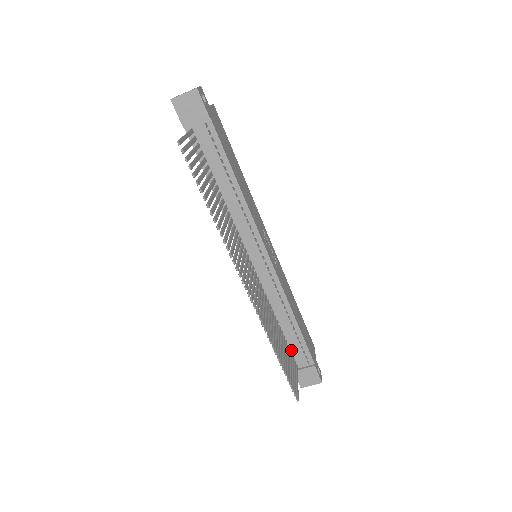
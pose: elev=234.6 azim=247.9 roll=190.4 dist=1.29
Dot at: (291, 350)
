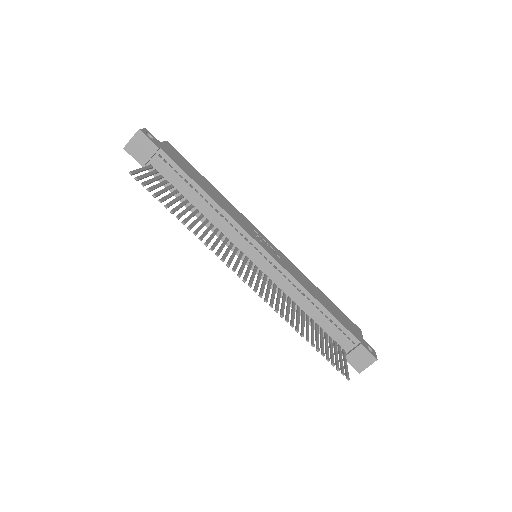
Dot at: (330, 336)
